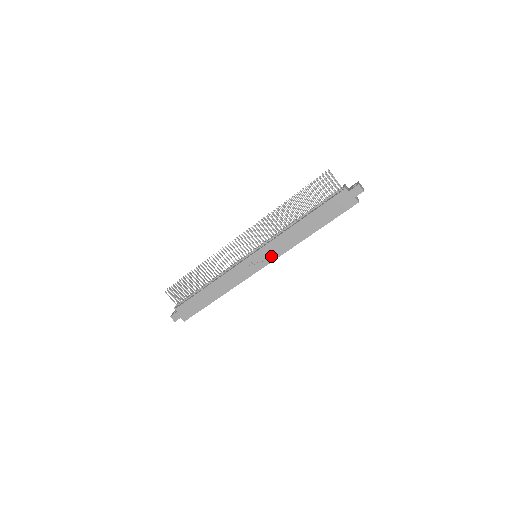
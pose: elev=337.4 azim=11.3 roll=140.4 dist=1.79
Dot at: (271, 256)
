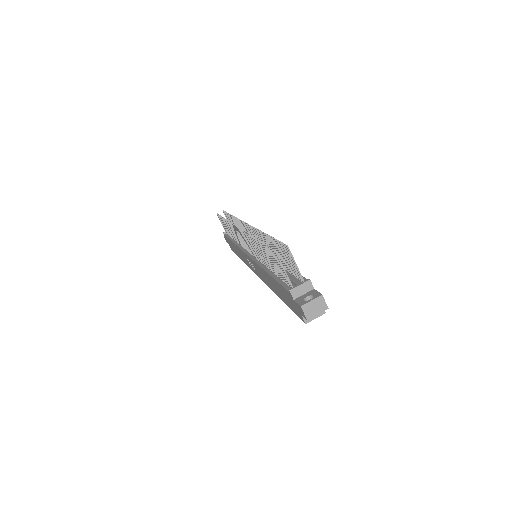
Dot at: (258, 273)
